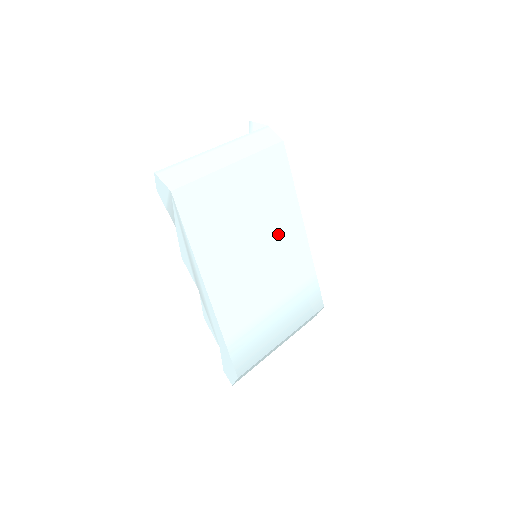
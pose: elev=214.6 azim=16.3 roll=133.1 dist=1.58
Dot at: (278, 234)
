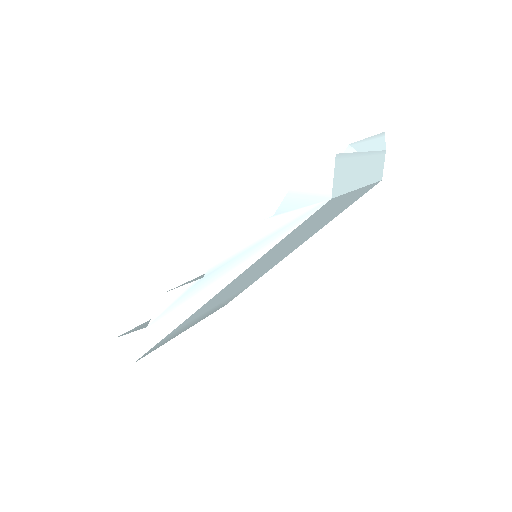
Dot at: (289, 250)
